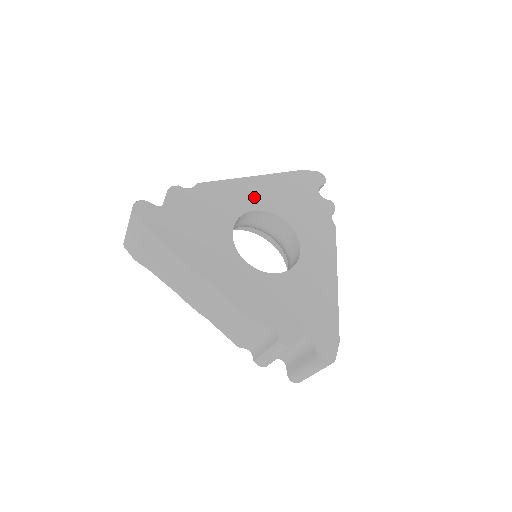
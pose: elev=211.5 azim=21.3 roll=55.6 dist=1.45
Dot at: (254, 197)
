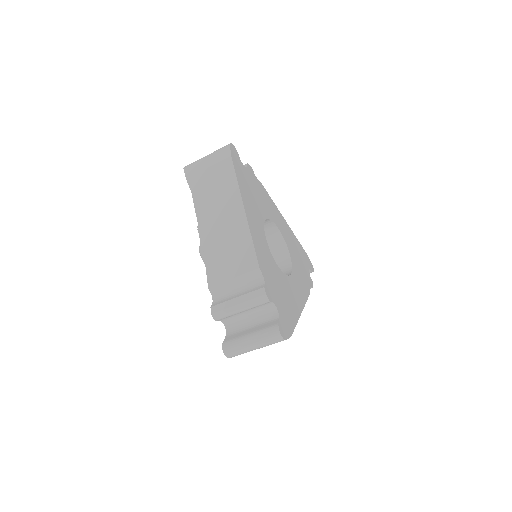
Dot at: (281, 225)
